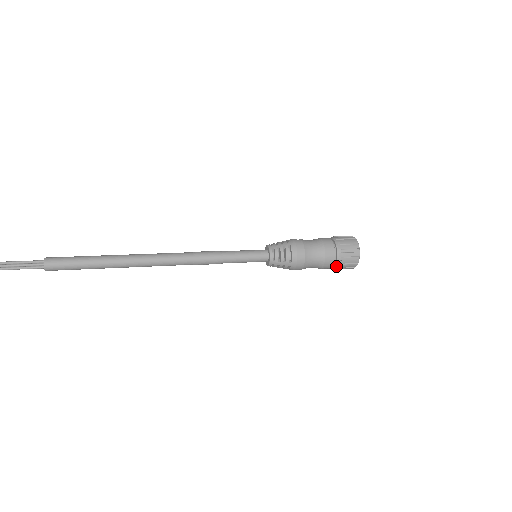
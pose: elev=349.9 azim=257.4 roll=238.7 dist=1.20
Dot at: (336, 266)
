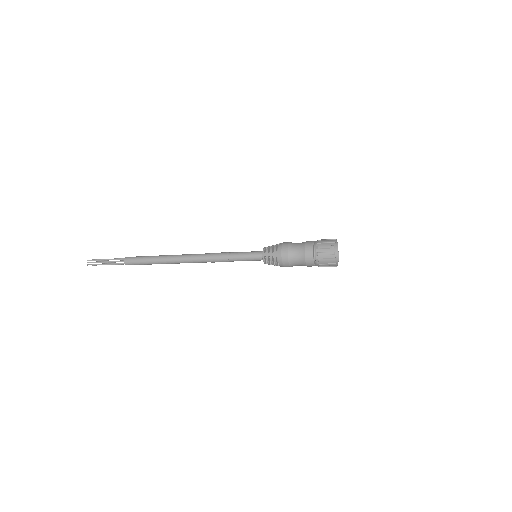
Dot at: (316, 256)
